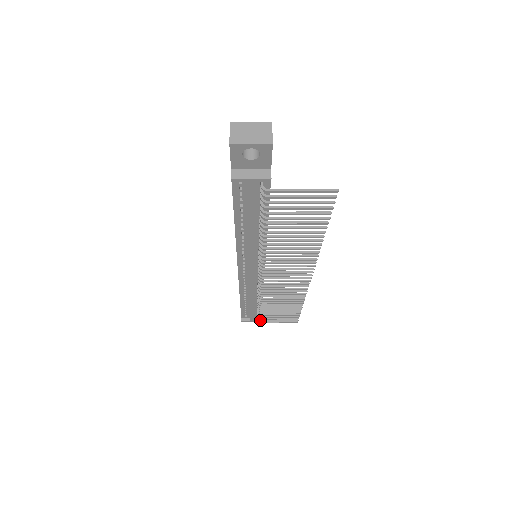
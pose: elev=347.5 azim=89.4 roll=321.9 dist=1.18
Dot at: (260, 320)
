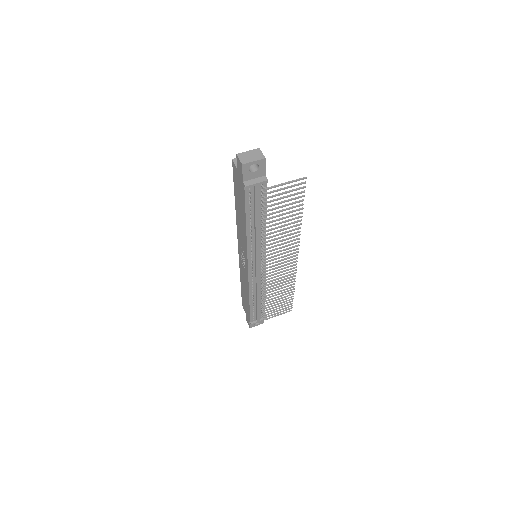
Dot at: (265, 317)
